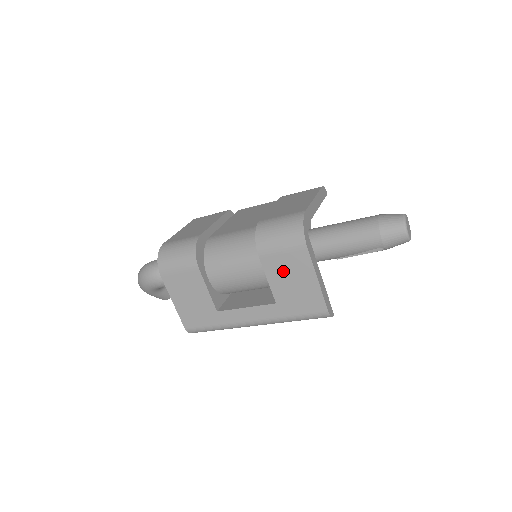
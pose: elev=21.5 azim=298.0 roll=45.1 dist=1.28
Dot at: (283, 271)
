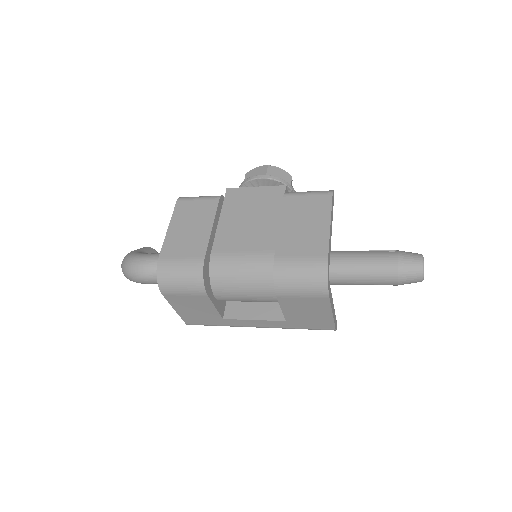
Dot at: (299, 307)
